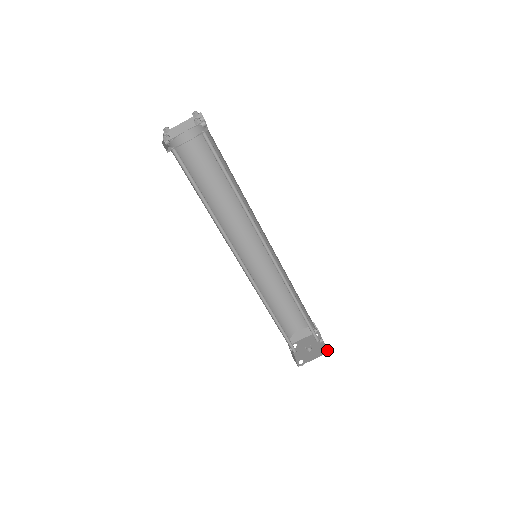
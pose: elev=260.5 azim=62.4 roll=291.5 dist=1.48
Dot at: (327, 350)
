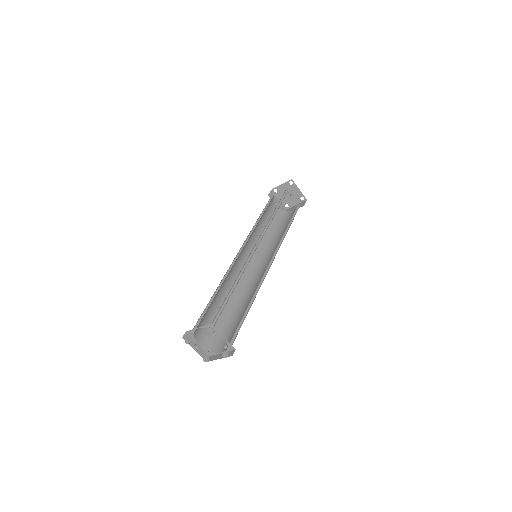
Dot at: (305, 198)
